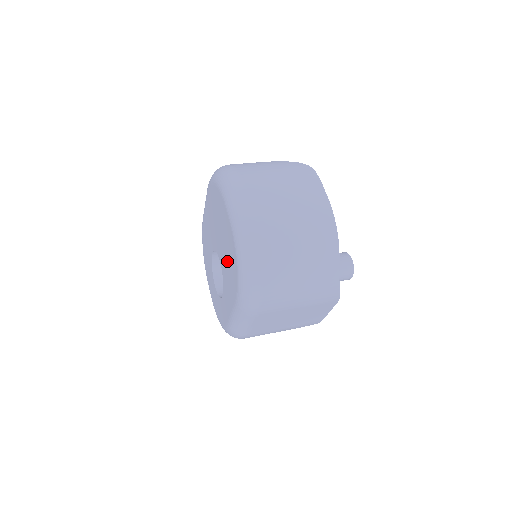
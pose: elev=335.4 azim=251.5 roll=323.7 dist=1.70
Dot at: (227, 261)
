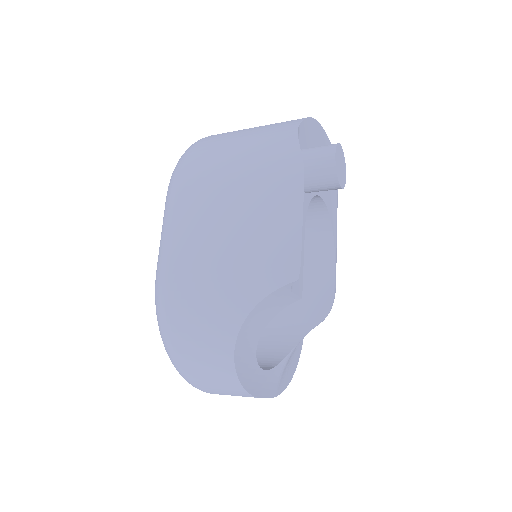
Dot at: occluded
